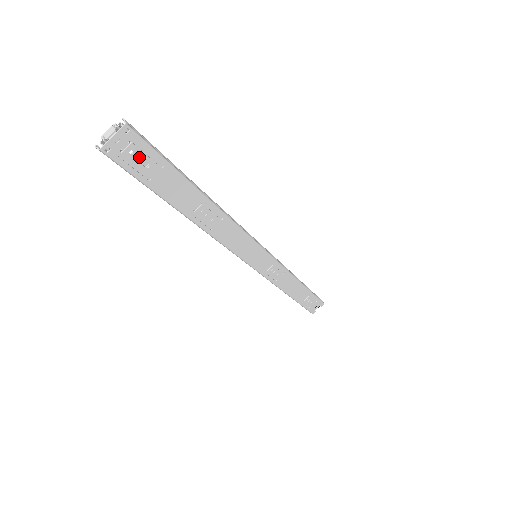
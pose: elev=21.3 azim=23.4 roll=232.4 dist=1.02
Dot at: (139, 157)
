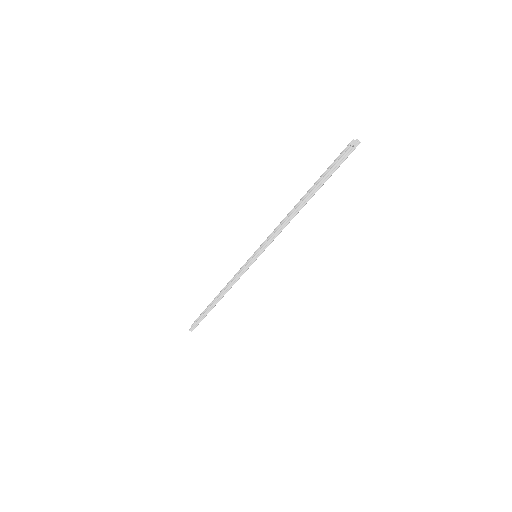
Dot at: occluded
